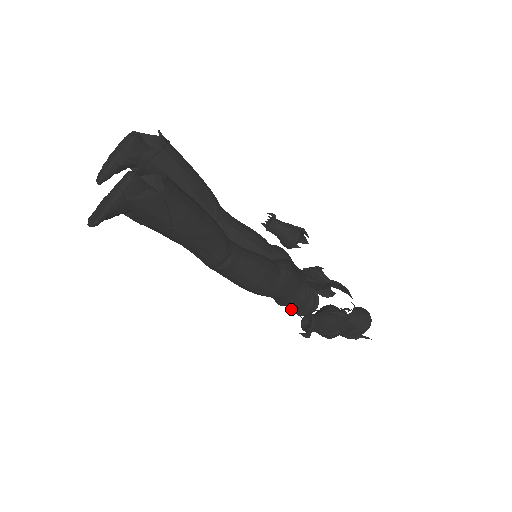
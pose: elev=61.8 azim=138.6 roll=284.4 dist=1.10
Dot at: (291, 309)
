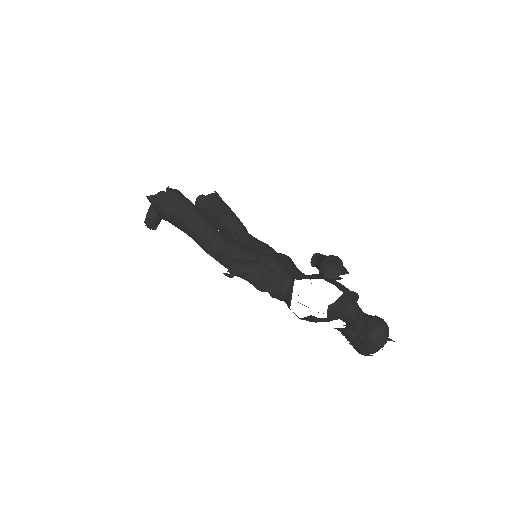
Dot at: (287, 305)
